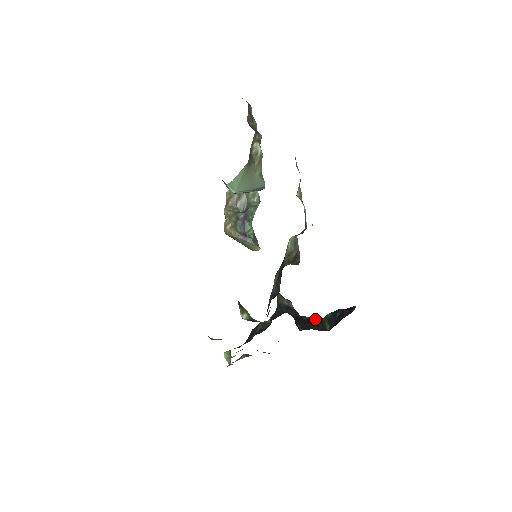
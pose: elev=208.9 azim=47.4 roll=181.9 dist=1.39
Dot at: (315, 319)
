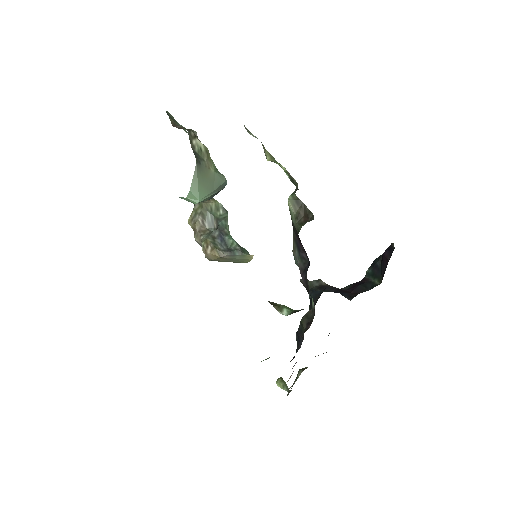
Dot at: (357, 283)
